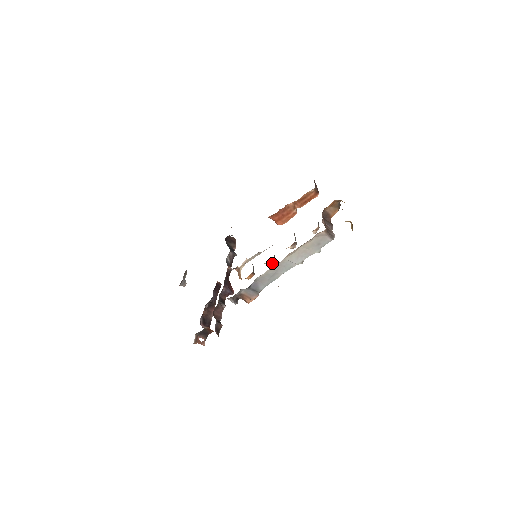
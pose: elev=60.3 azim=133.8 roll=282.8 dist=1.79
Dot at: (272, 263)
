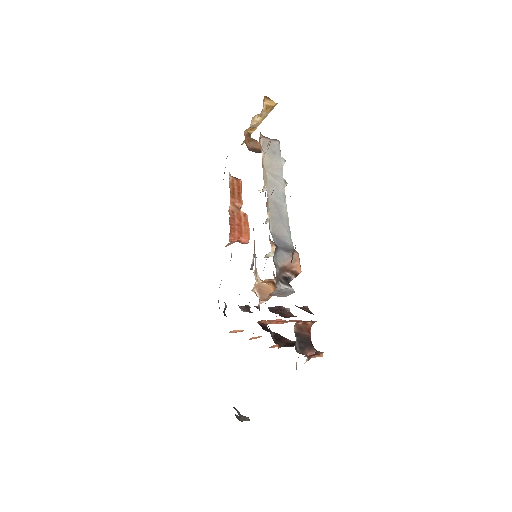
Dot at: occluded
